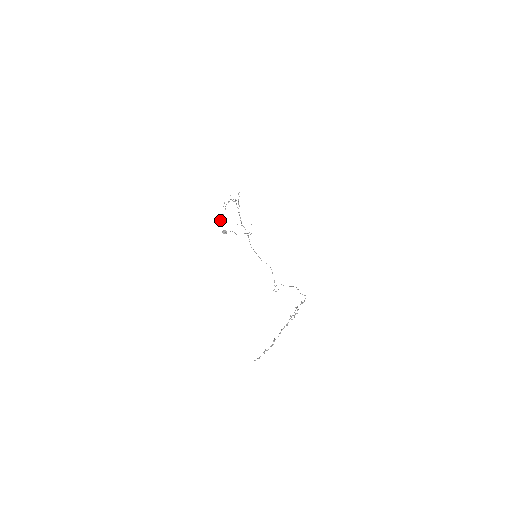
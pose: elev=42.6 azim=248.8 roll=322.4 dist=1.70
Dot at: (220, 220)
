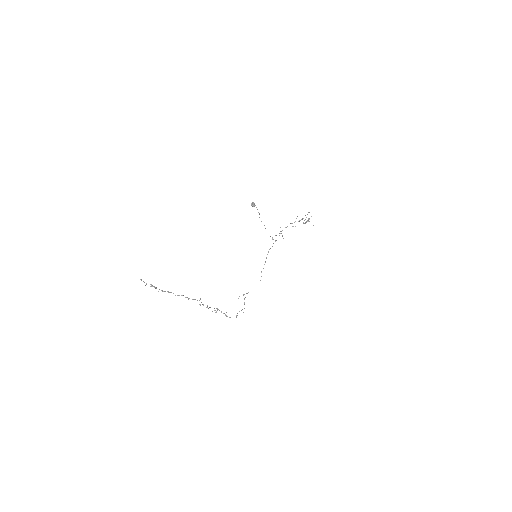
Dot at: occluded
